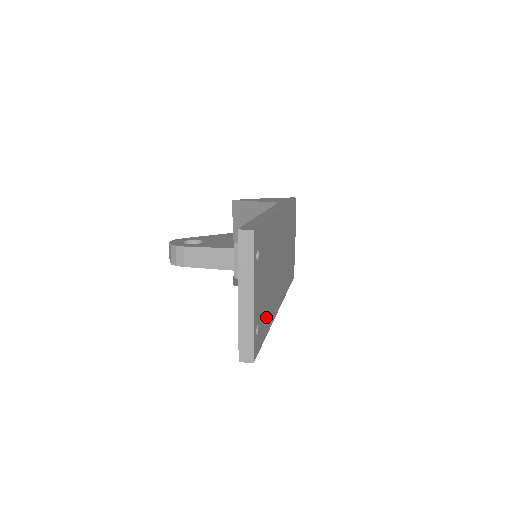
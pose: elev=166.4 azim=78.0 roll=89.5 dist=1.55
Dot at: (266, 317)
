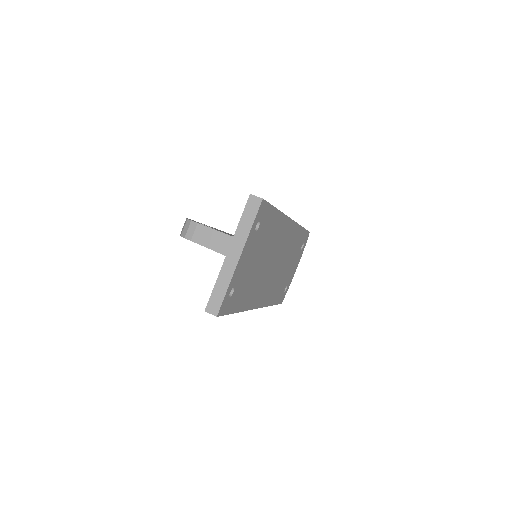
Dot at: (244, 295)
